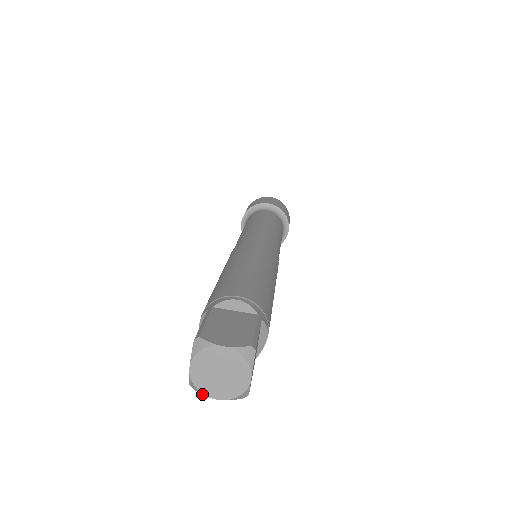
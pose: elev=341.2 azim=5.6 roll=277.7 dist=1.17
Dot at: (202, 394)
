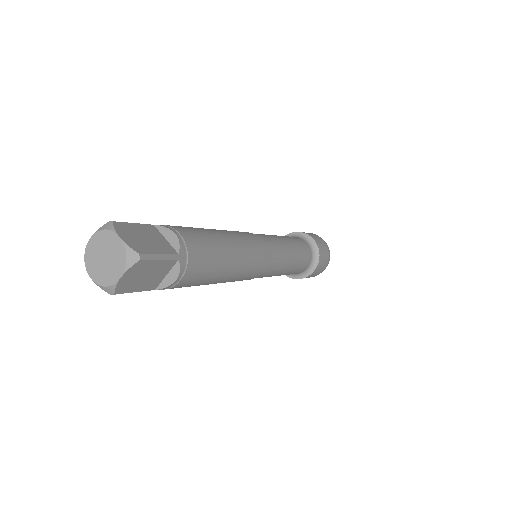
Dot at: (86, 267)
